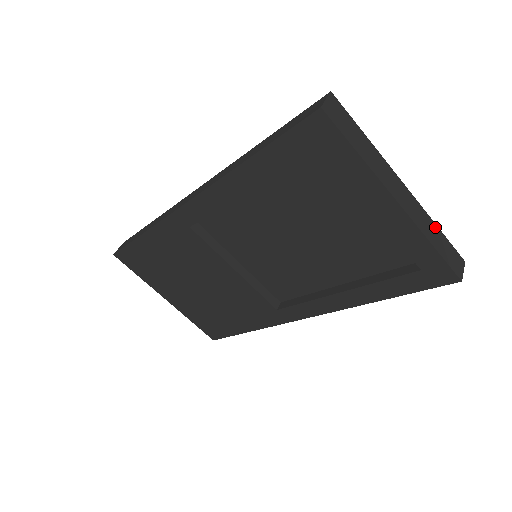
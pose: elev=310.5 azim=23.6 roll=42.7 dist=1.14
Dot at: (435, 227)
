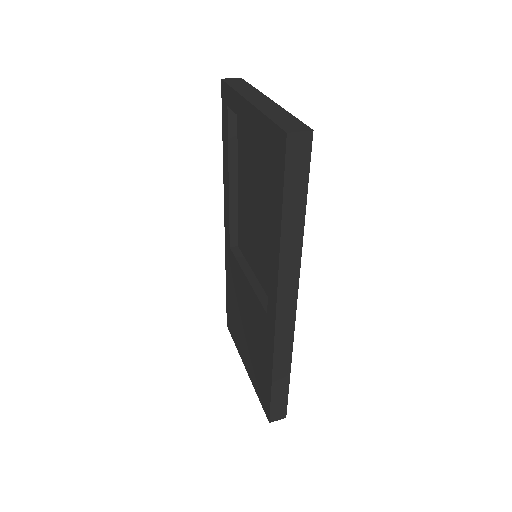
Dot at: (287, 114)
